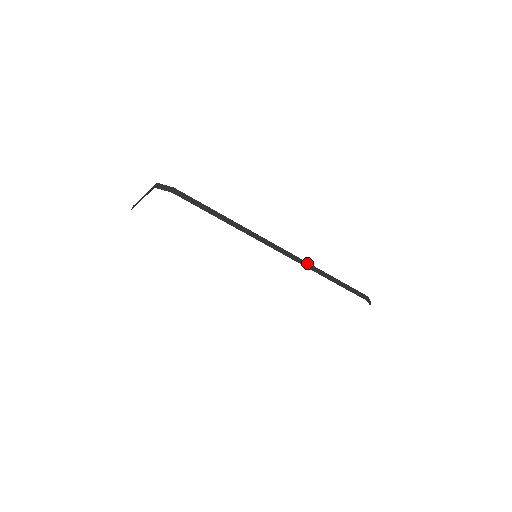
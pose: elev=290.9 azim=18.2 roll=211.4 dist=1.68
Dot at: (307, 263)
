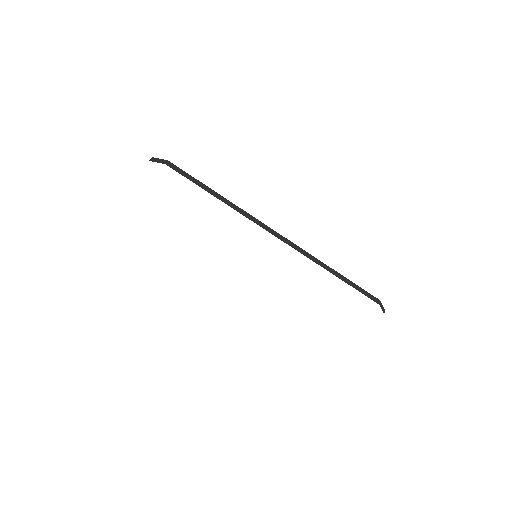
Dot at: (308, 254)
